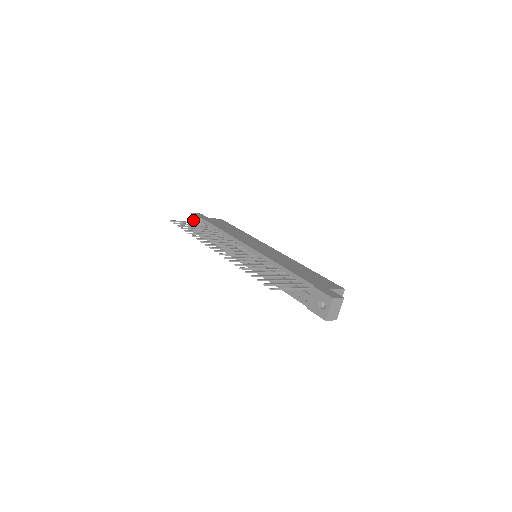
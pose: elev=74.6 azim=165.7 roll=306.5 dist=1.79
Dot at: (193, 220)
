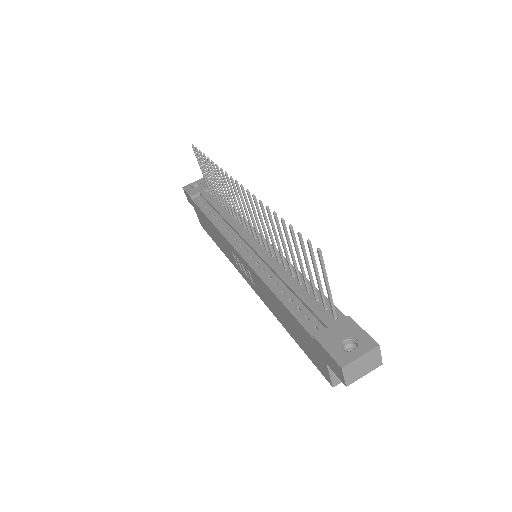
Dot at: (198, 184)
